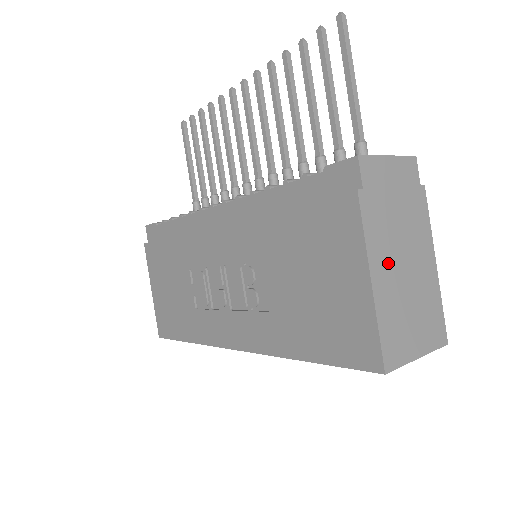
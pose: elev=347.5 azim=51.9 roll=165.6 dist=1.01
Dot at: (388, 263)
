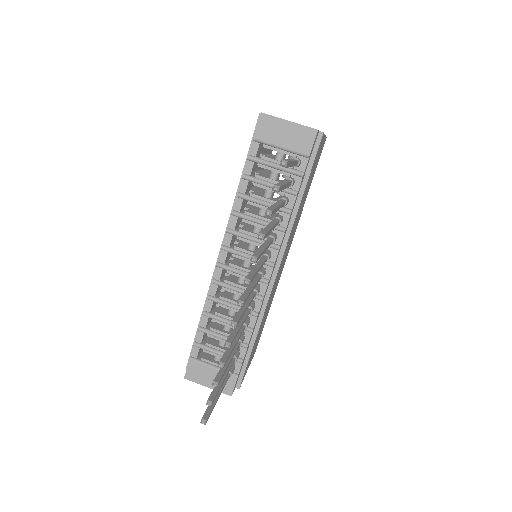
Dot at: occluded
